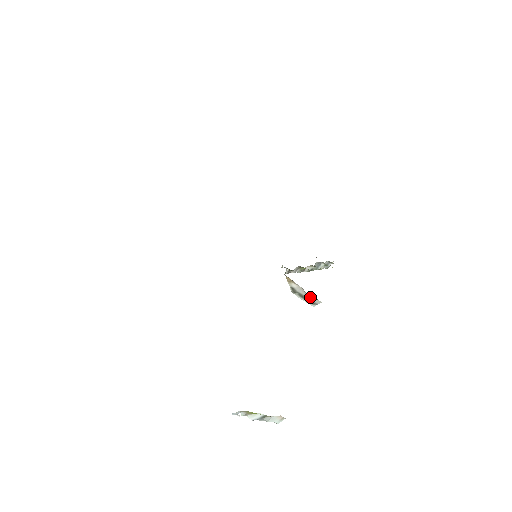
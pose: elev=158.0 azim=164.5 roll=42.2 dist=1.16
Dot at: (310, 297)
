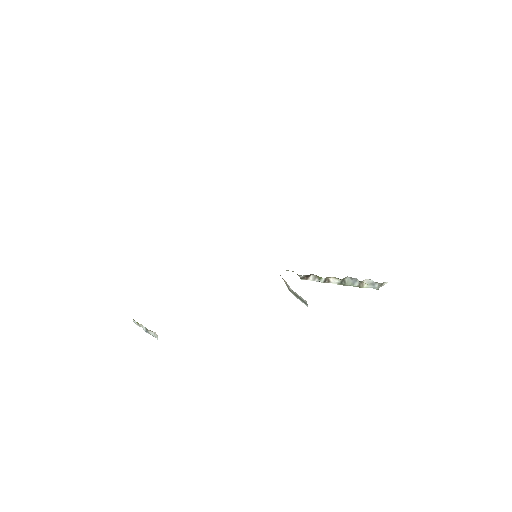
Dot at: occluded
